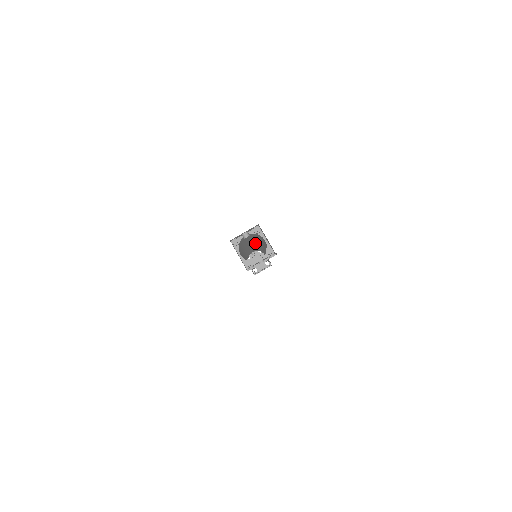
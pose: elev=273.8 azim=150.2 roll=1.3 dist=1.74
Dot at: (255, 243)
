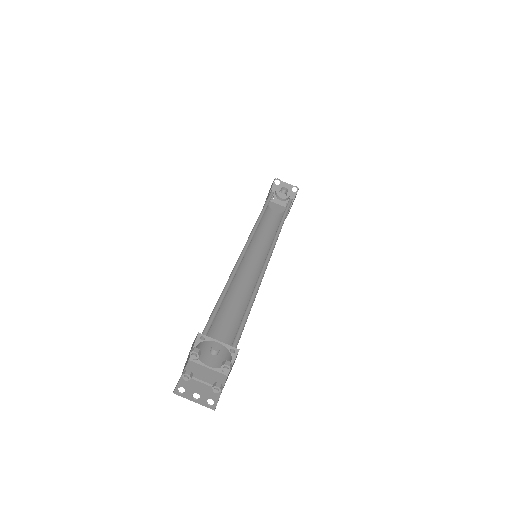
Dot at: occluded
